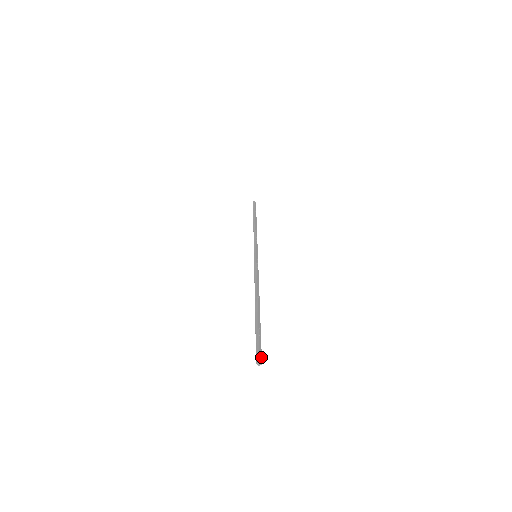
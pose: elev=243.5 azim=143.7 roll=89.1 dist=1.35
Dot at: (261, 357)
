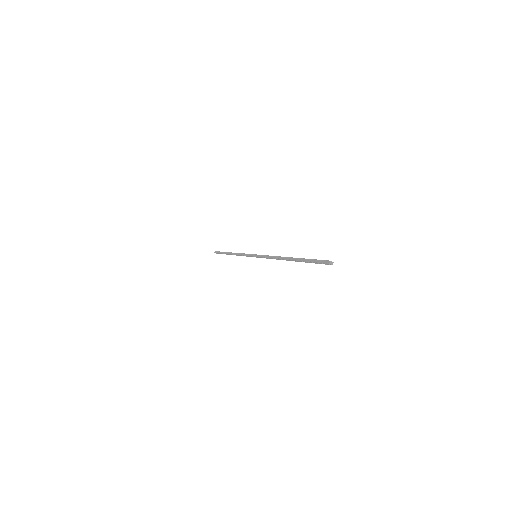
Dot at: (328, 261)
